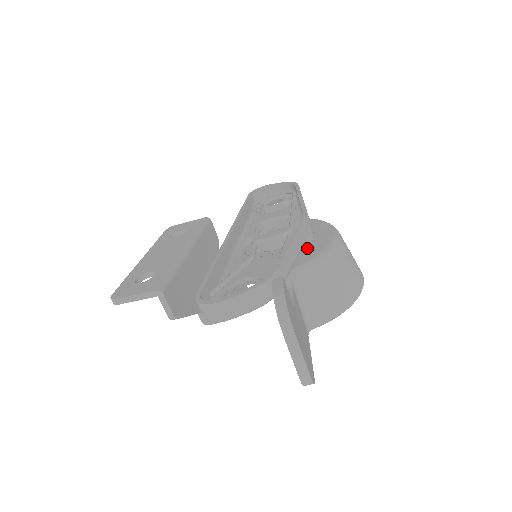
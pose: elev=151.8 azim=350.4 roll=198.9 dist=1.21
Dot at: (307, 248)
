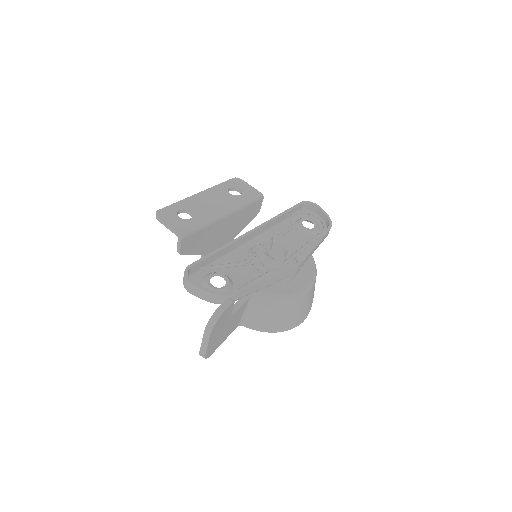
Dot at: (282, 282)
